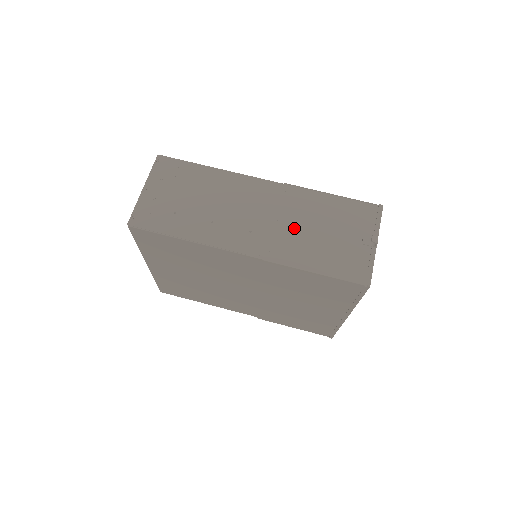
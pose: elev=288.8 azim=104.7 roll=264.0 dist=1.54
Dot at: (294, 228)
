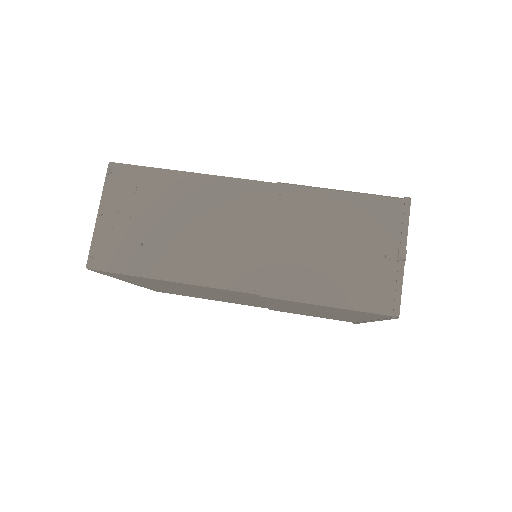
Dot at: (295, 247)
